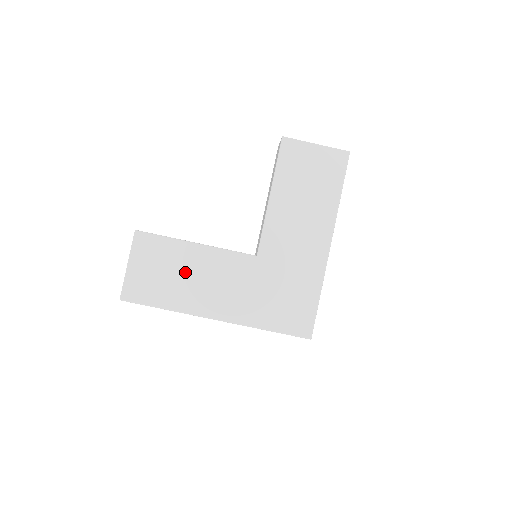
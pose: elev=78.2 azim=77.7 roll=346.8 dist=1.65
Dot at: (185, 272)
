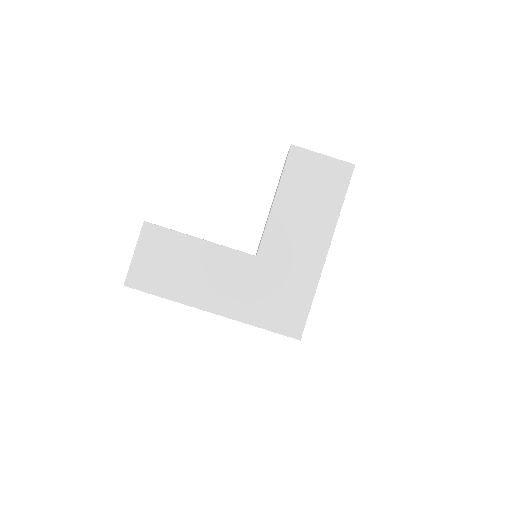
Dot at: (187, 265)
